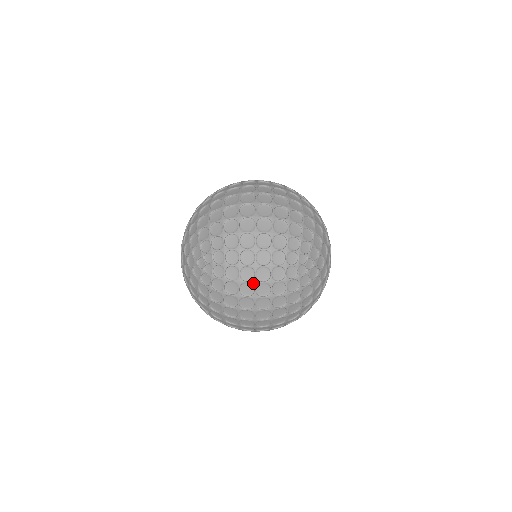
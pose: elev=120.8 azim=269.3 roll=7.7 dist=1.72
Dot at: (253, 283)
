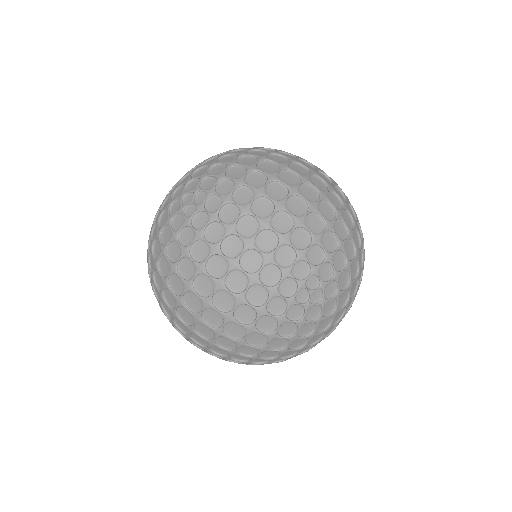
Dot at: occluded
